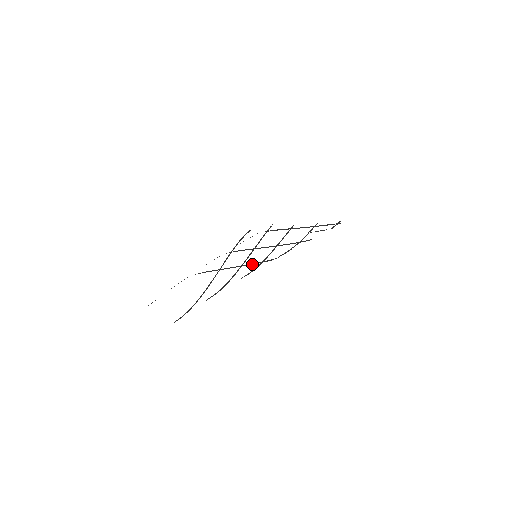
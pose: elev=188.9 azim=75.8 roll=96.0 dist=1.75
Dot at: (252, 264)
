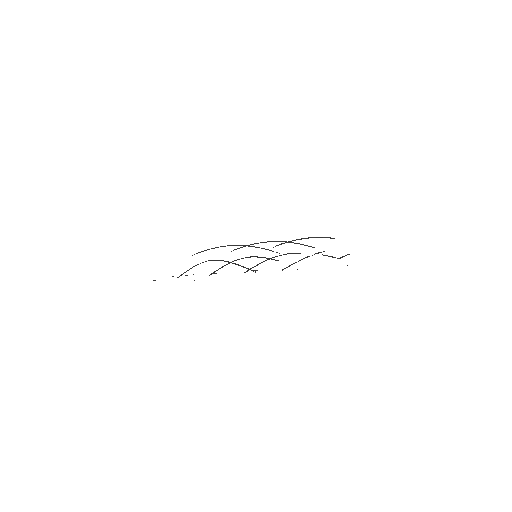
Dot at: occluded
